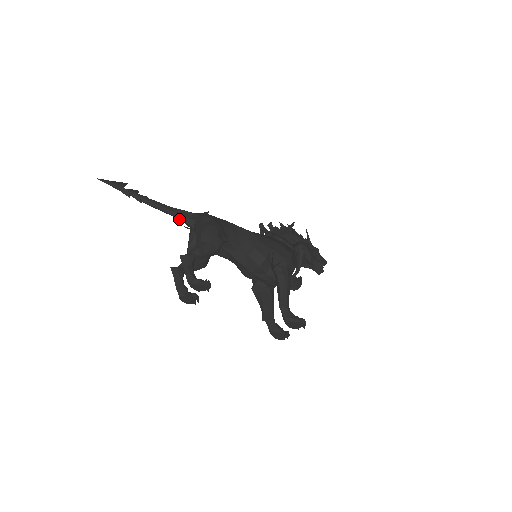
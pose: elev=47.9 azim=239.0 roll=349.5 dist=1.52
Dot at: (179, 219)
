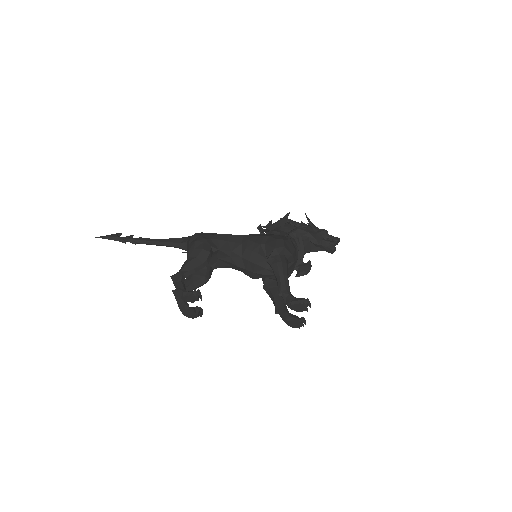
Dot at: (174, 247)
